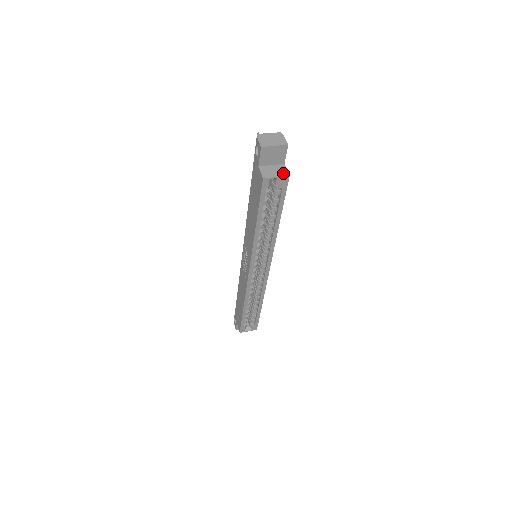
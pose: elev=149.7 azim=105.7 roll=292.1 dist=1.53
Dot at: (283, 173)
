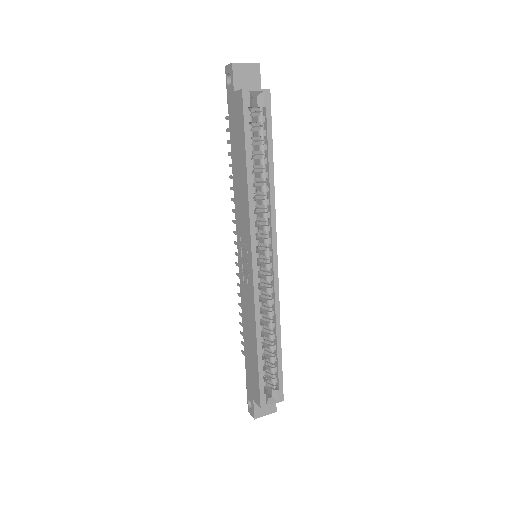
Dot at: (262, 89)
